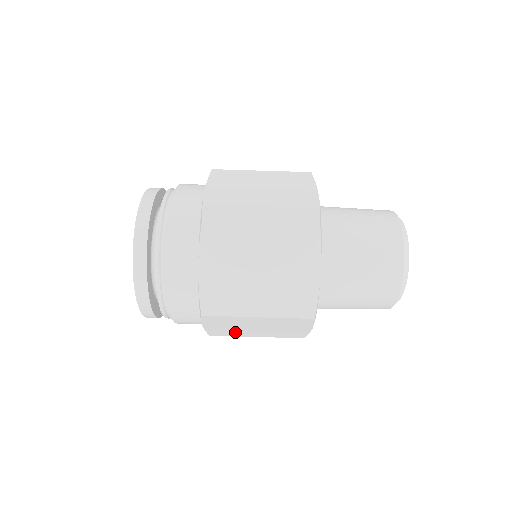
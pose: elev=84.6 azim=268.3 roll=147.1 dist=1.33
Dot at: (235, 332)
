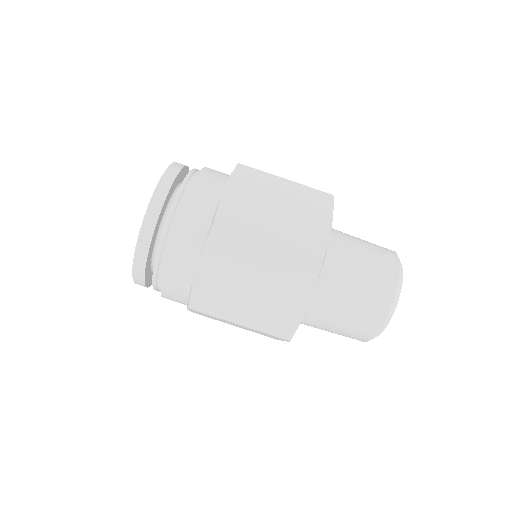
Dot at: (223, 299)
